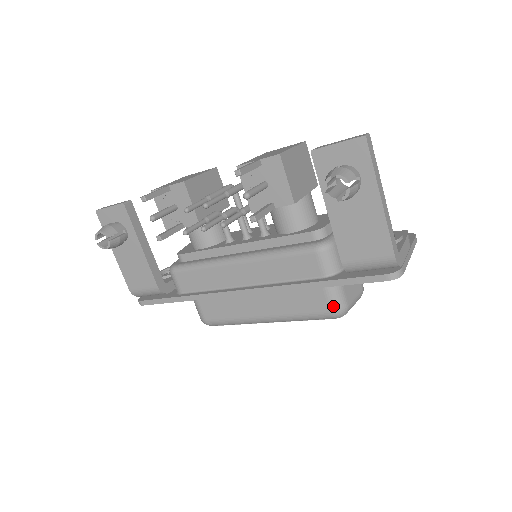
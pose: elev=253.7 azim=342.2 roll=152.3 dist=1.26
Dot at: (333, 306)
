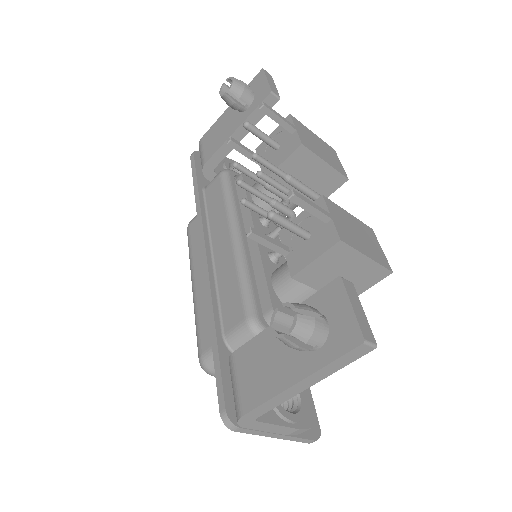
Dot at: (207, 356)
